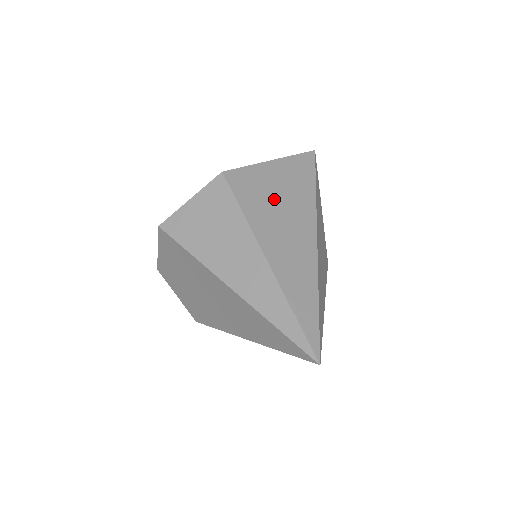
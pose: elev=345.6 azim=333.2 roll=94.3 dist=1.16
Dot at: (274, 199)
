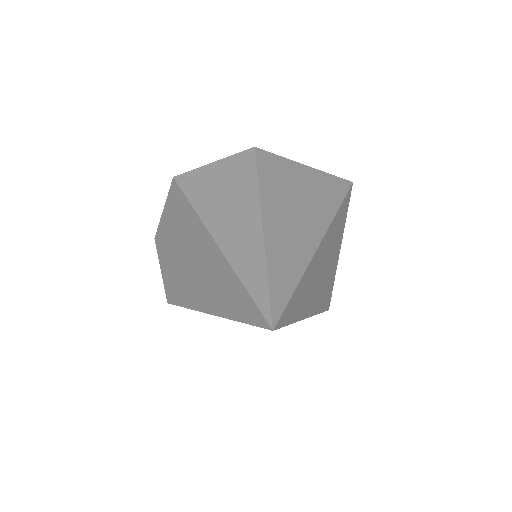
Dot at: (294, 189)
